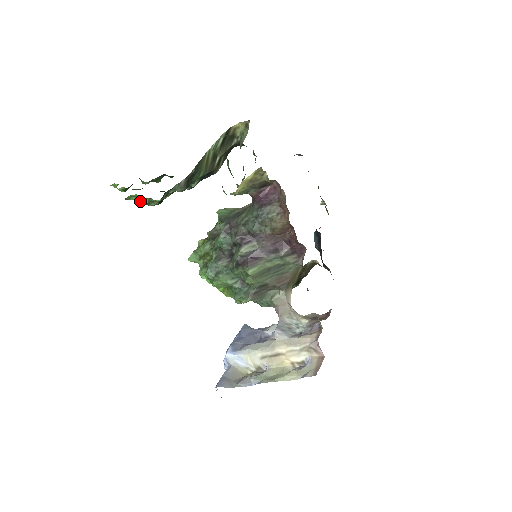
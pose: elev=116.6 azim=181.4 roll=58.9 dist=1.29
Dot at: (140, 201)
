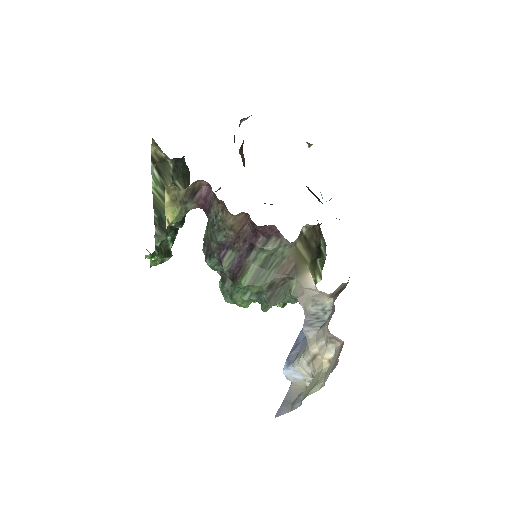
Dot at: (153, 264)
